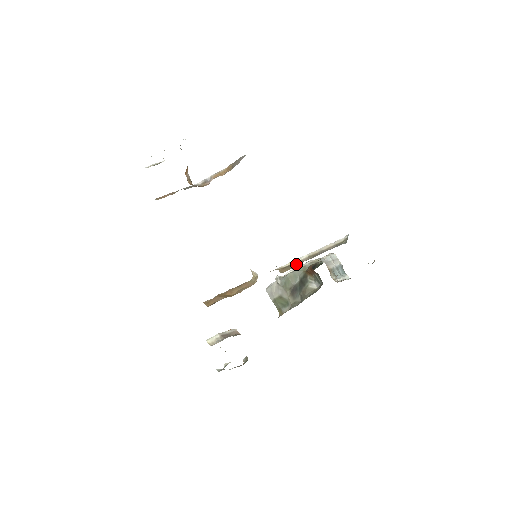
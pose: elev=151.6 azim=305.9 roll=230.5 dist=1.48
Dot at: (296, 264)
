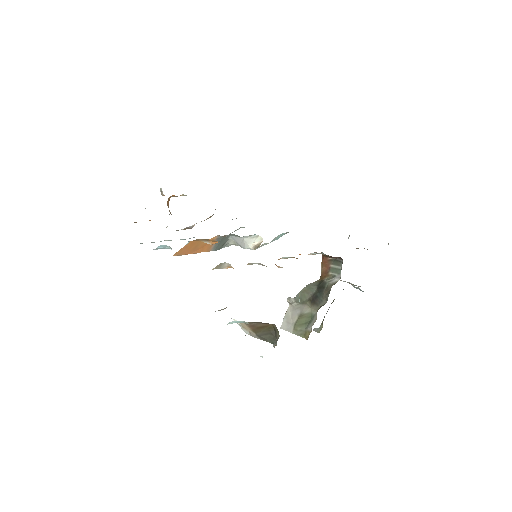
Dot at: occluded
